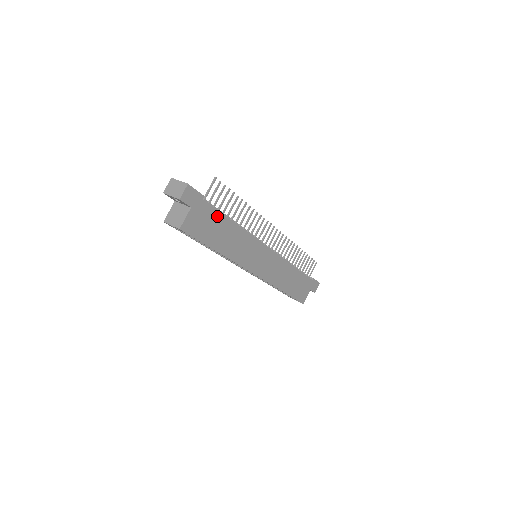
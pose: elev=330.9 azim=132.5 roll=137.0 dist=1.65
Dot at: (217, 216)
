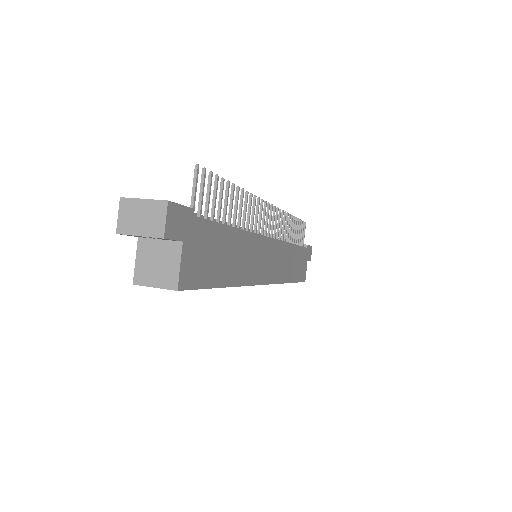
Dot at: (216, 232)
